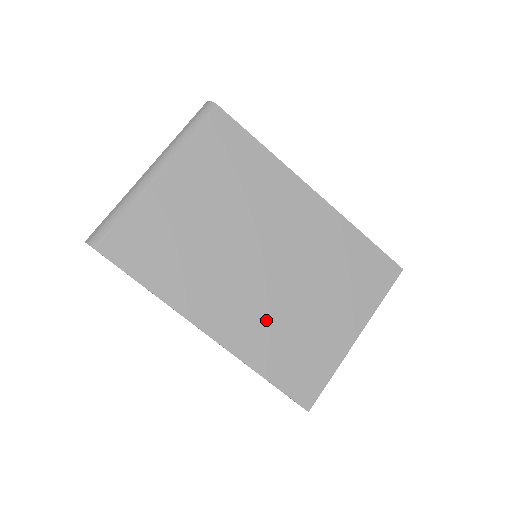
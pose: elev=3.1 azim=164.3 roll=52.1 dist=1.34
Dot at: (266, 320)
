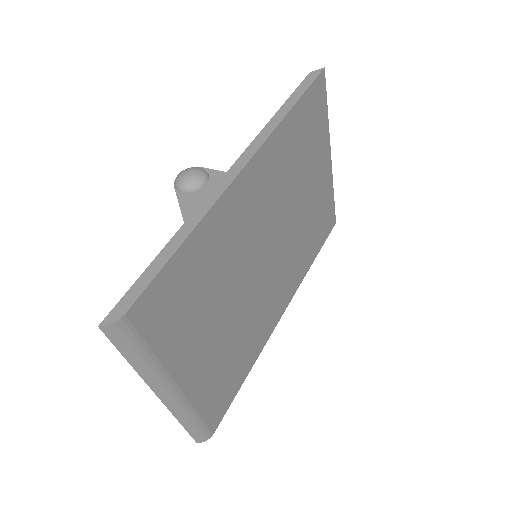
Dot at: (295, 255)
